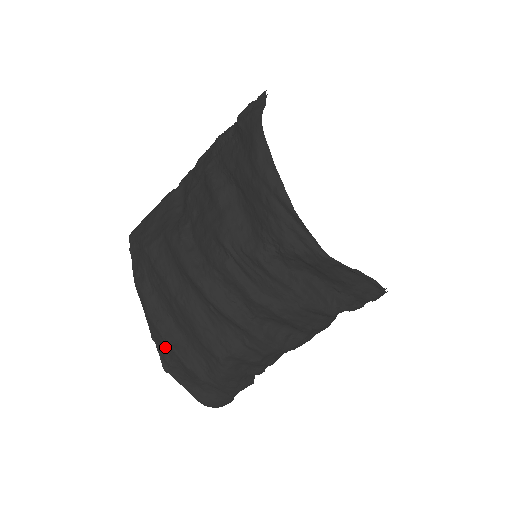
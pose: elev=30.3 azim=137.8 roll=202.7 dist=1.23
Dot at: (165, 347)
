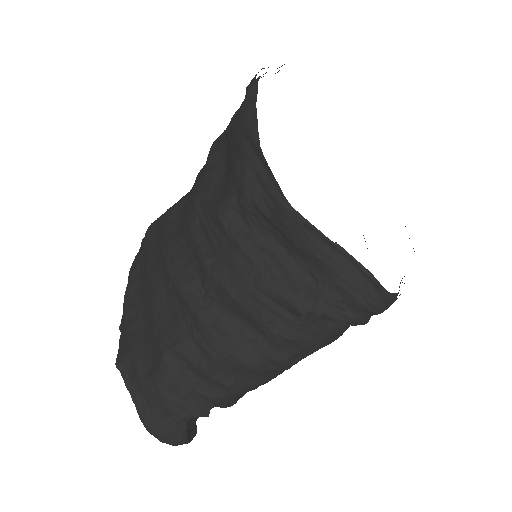
Dot at: (125, 336)
